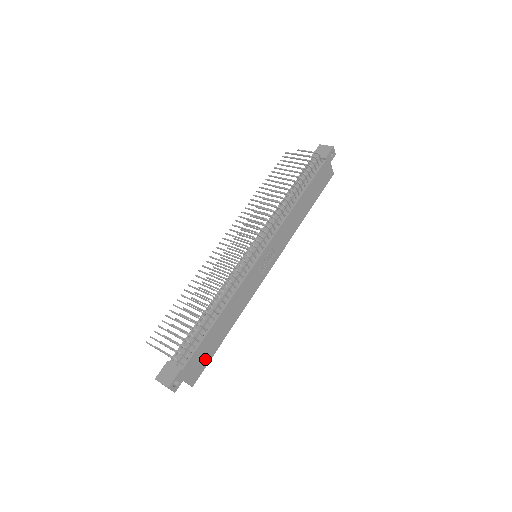
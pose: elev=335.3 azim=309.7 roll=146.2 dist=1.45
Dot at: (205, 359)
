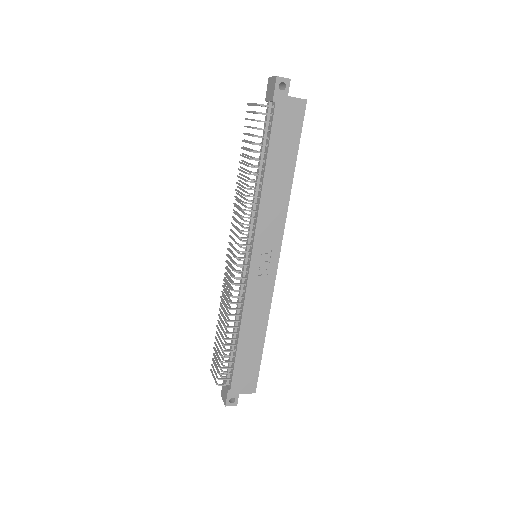
Dot at: (252, 370)
